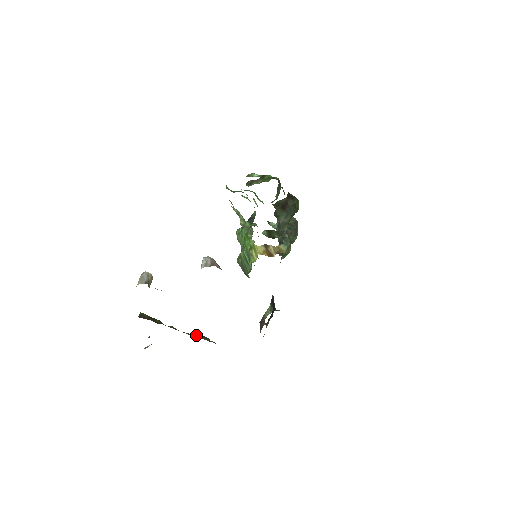
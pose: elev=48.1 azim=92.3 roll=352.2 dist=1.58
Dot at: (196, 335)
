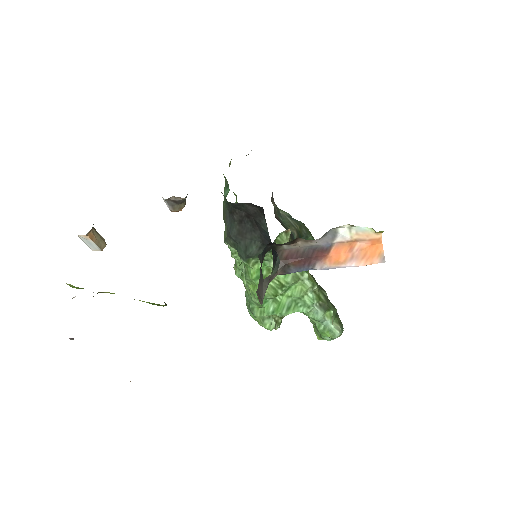
Dot at: occluded
